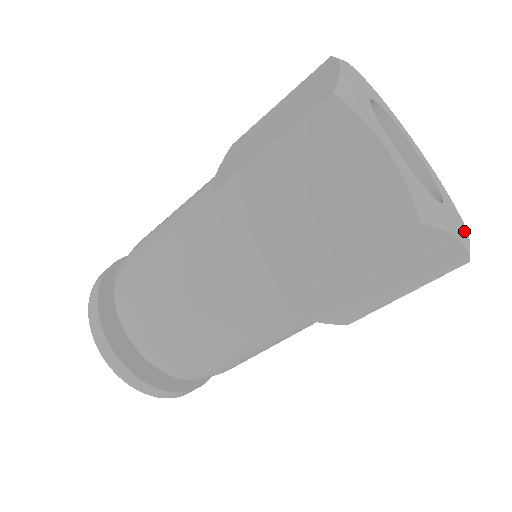
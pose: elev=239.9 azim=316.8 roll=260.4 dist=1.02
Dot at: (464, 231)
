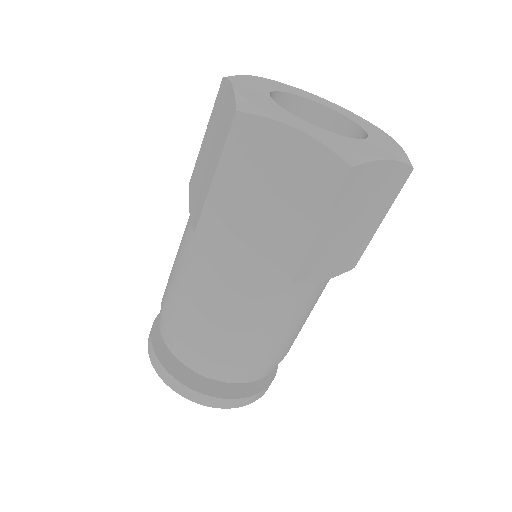
Dot at: (397, 148)
